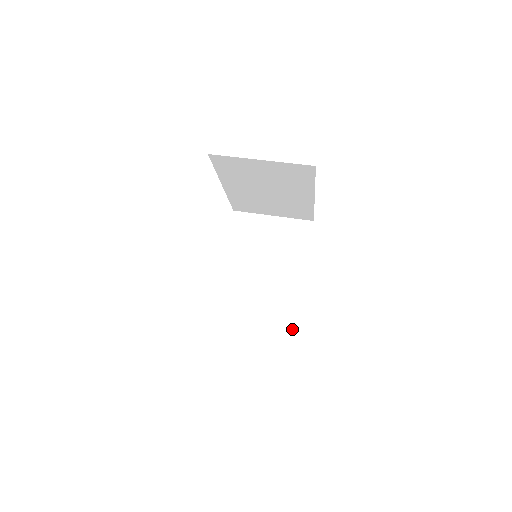
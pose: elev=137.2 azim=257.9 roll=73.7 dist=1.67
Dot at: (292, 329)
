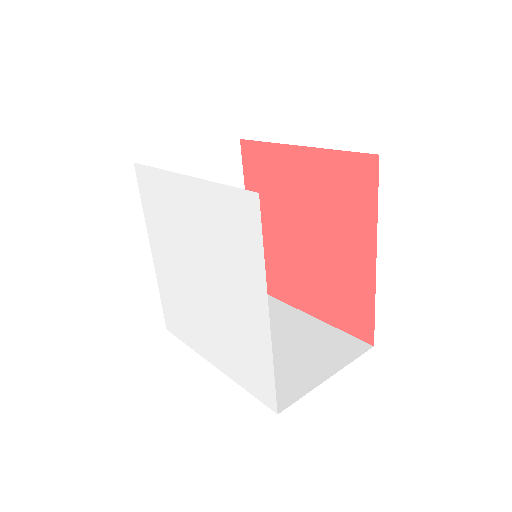
Dot at: (358, 344)
